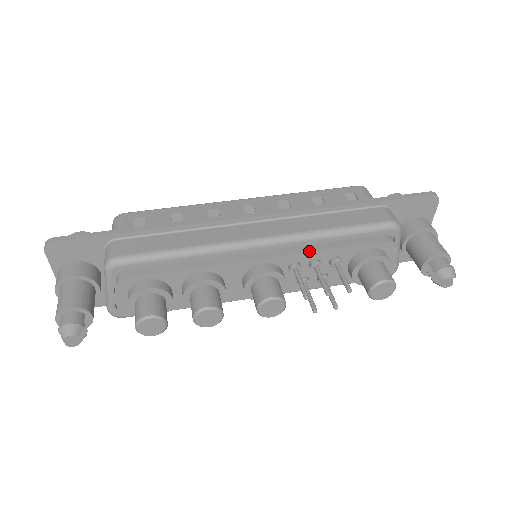
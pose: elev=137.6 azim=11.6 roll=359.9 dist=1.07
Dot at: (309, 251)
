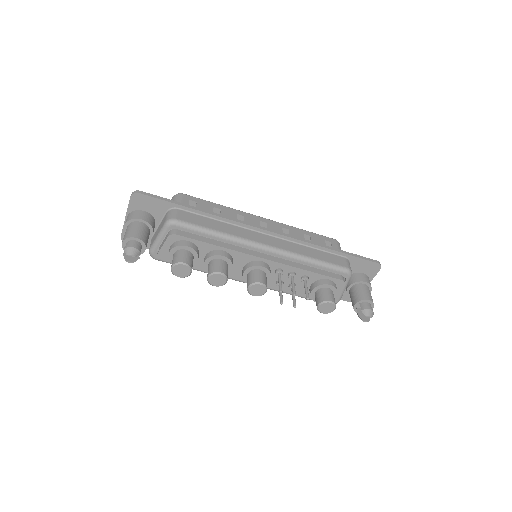
Dot at: (292, 265)
